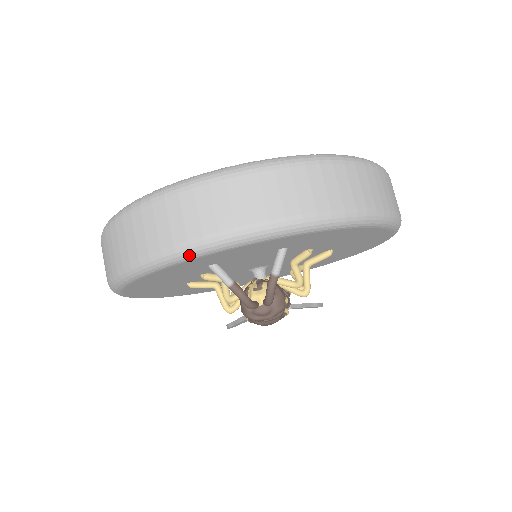
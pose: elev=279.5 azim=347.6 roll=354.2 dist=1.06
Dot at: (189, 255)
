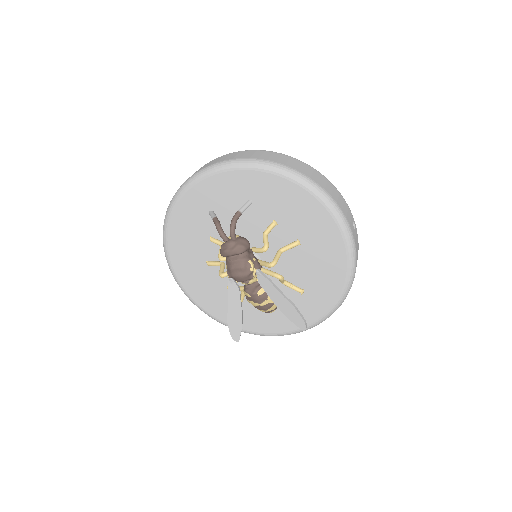
Dot at: (193, 180)
